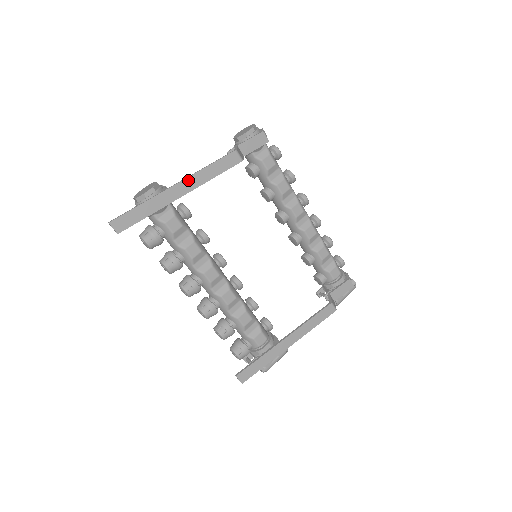
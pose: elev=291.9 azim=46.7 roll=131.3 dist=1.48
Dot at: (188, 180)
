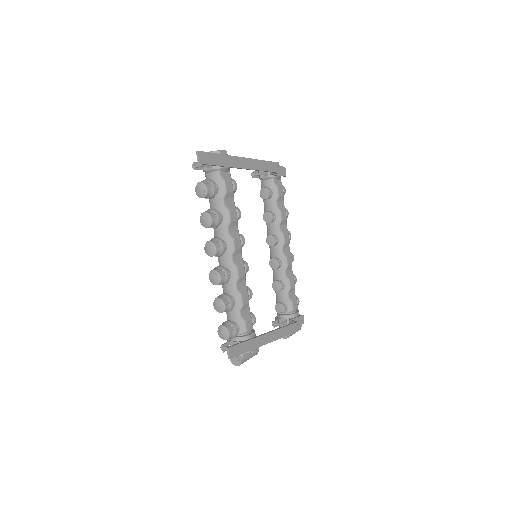
Dot at: (249, 160)
